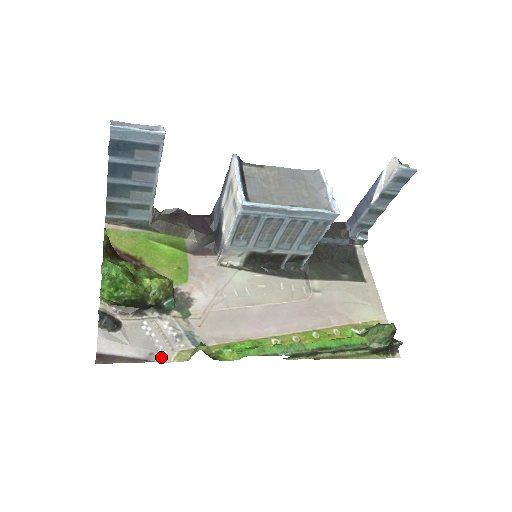
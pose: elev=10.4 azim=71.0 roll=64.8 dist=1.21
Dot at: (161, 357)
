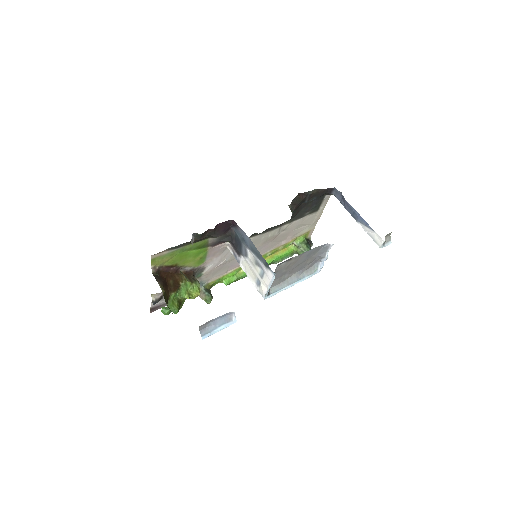
Dot at: occluded
